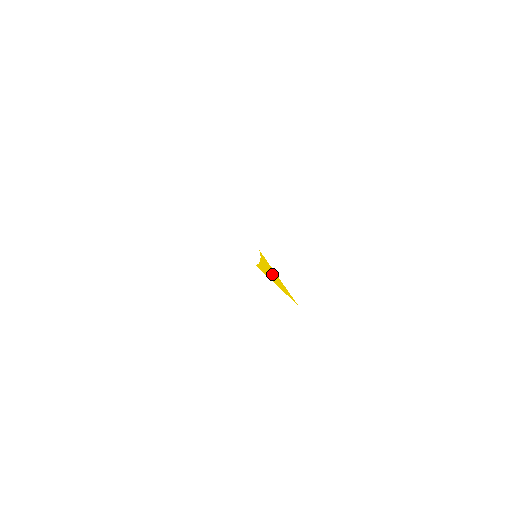
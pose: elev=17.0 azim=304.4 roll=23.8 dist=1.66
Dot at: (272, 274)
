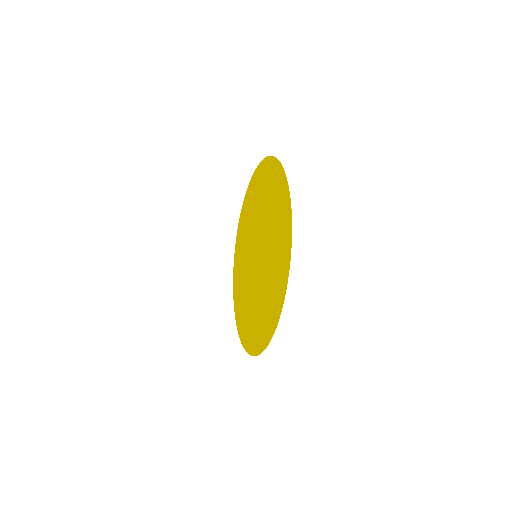
Dot at: (247, 263)
